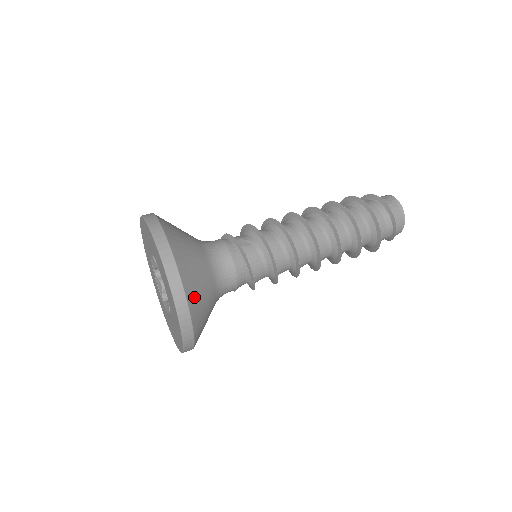
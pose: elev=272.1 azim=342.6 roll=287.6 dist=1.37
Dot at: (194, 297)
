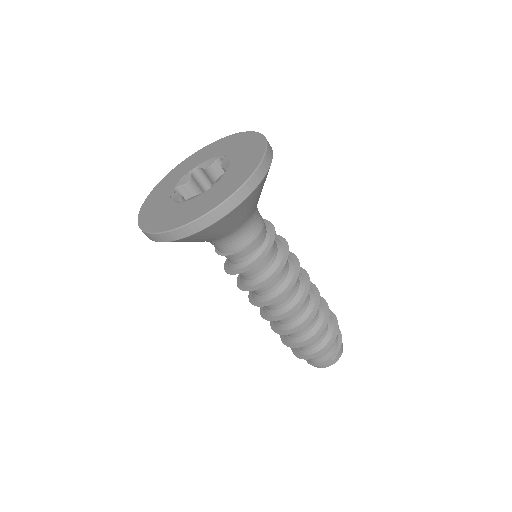
Dot at: occluded
